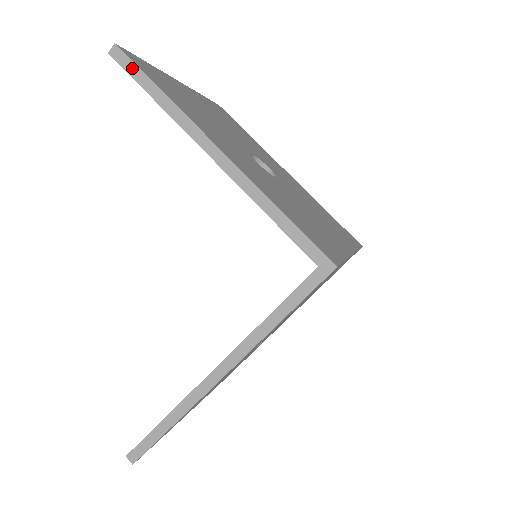
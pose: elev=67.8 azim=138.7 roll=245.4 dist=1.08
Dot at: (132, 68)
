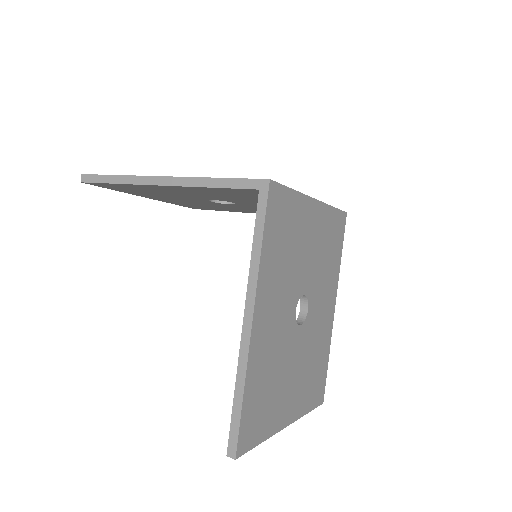
Dot at: (96, 178)
